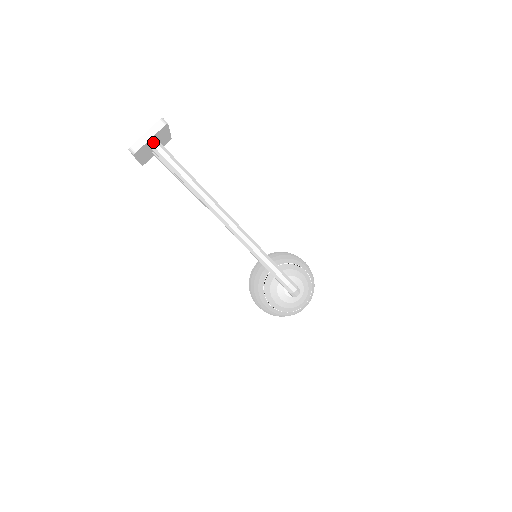
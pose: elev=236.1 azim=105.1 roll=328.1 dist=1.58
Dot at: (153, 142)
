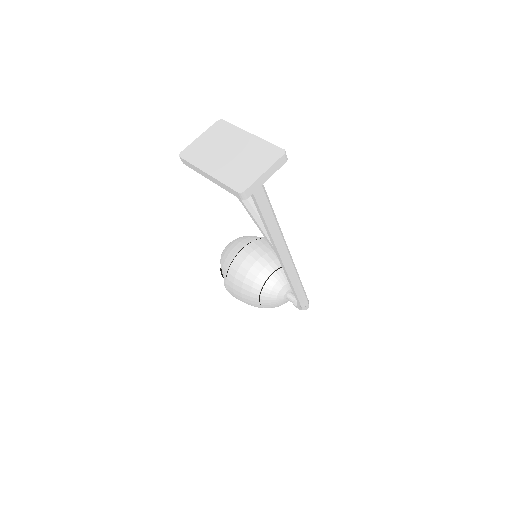
Dot at: occluded
